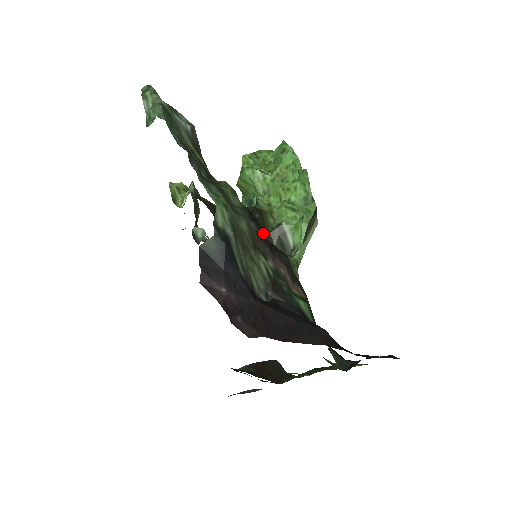
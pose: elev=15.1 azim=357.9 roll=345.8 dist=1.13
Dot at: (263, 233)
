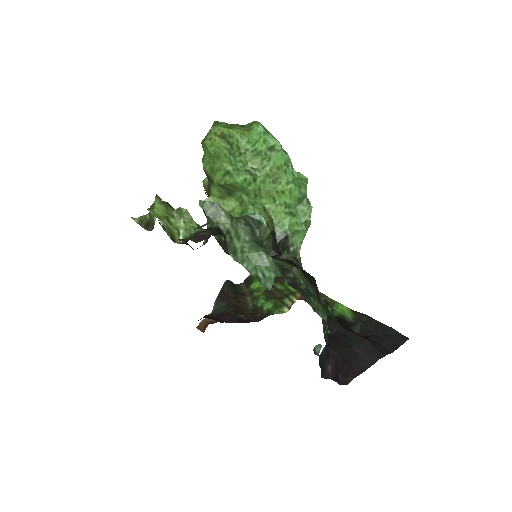
Dot at: occluded
